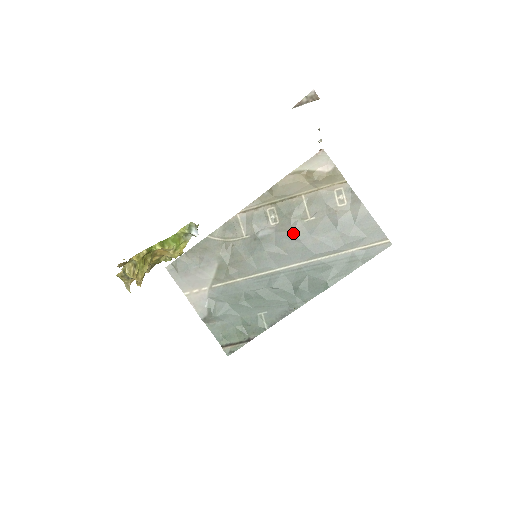
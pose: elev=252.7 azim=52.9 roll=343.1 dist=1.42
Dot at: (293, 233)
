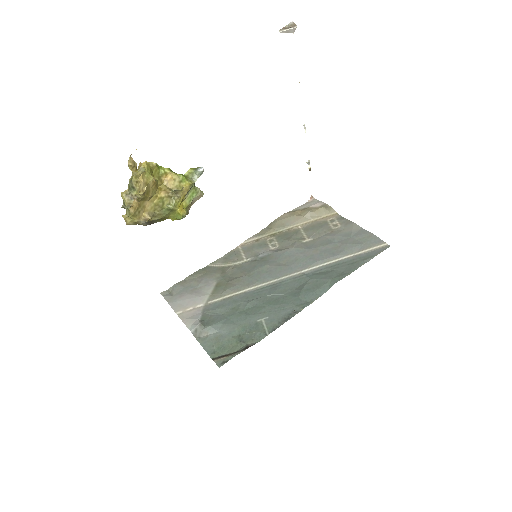
Dot at: (292, 249)
